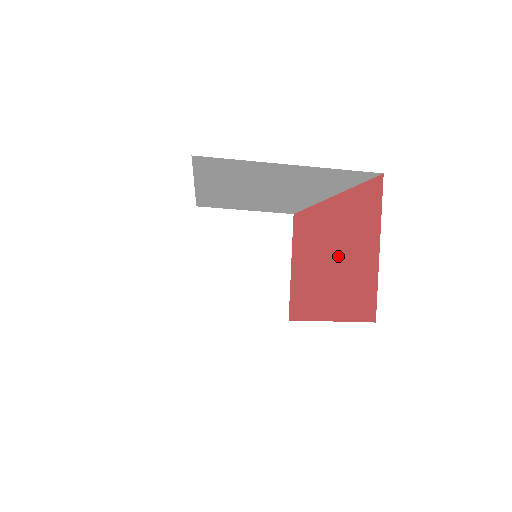
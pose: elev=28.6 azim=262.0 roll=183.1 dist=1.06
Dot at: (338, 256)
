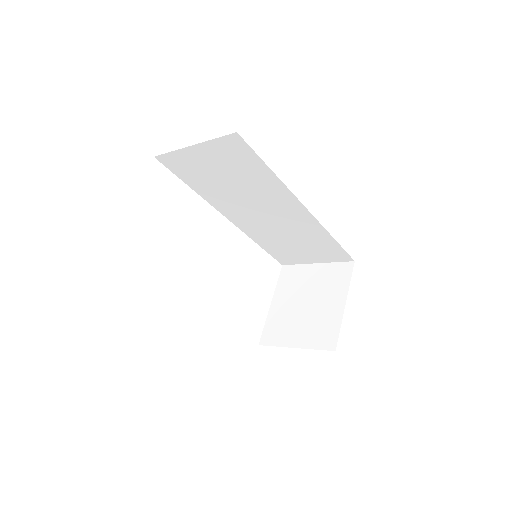
Dot at: occluded
